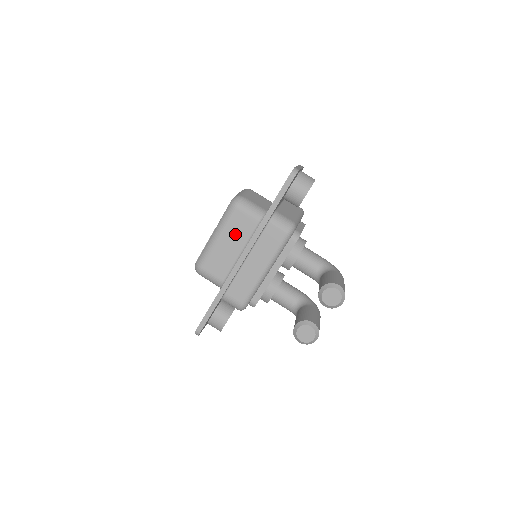
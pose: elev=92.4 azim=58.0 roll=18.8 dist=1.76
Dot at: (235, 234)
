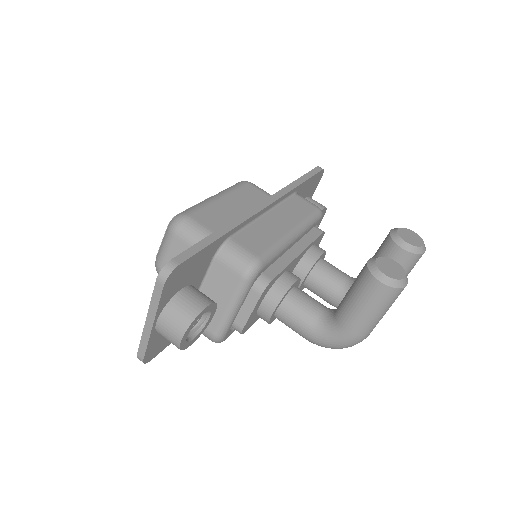
Dot at: (245, 201)
